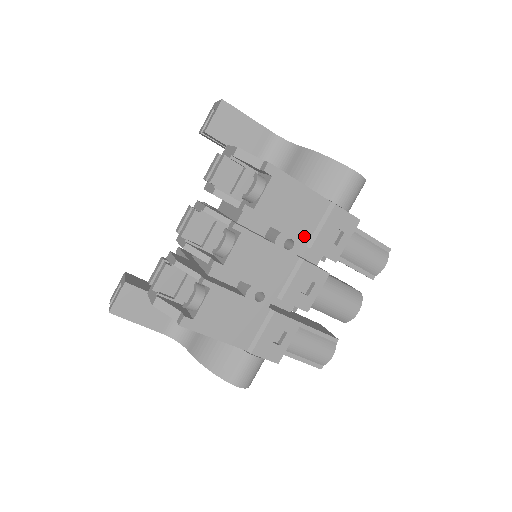
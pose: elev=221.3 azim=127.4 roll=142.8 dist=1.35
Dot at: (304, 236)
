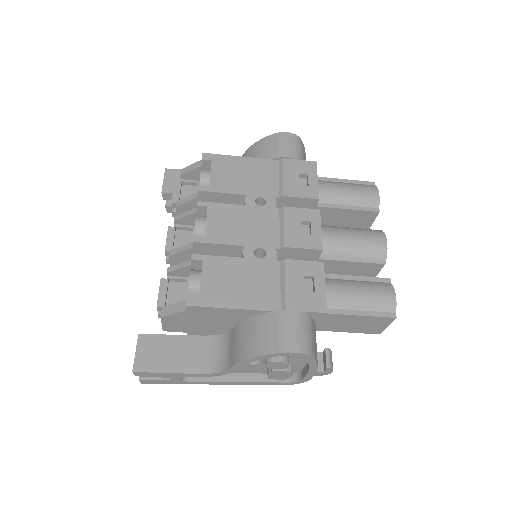
Dot at: (271, 191)
